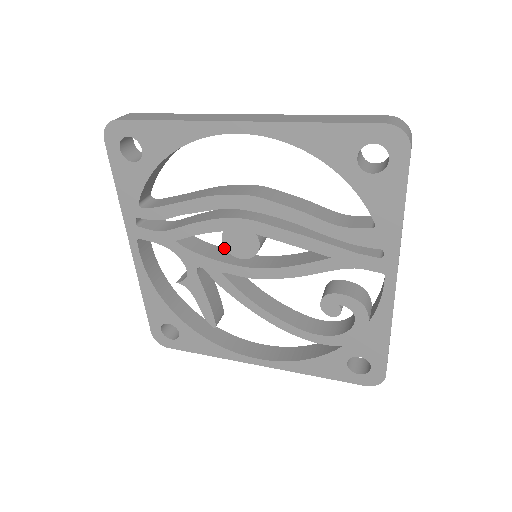
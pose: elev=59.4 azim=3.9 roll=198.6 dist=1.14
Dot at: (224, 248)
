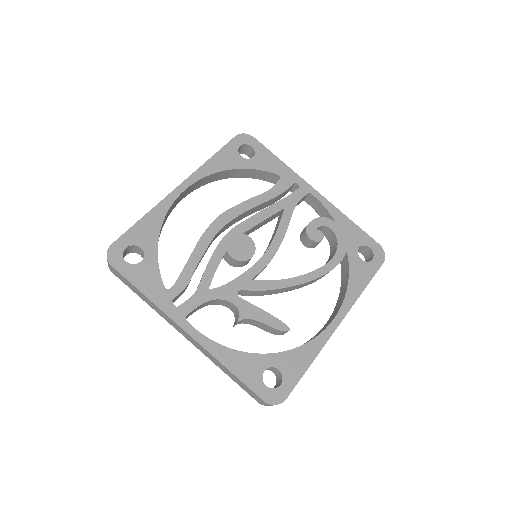
Dot at: occluded
